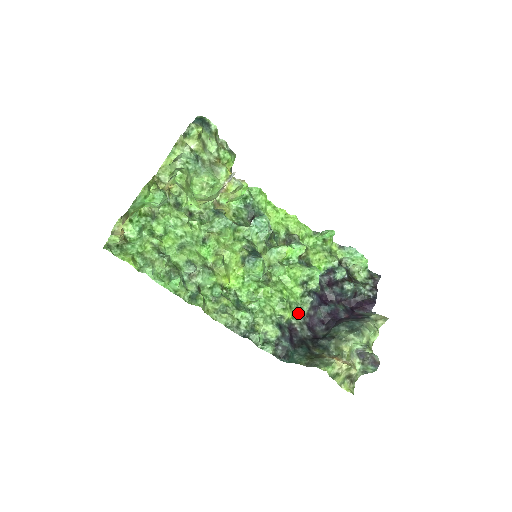
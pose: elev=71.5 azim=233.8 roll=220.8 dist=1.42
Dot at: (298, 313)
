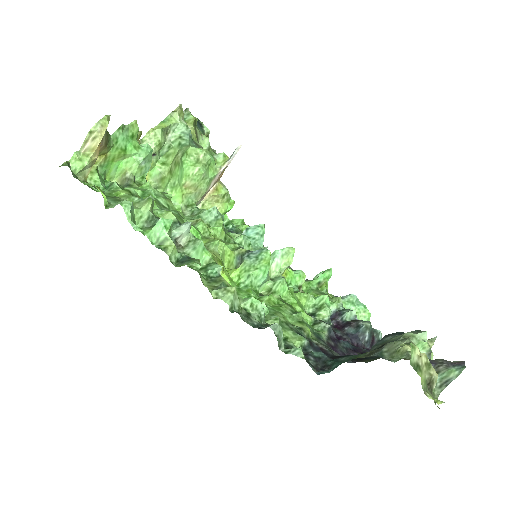
Dot at: (316, 337)
